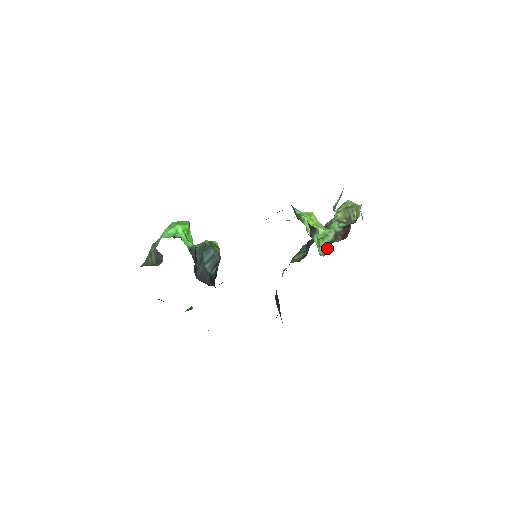
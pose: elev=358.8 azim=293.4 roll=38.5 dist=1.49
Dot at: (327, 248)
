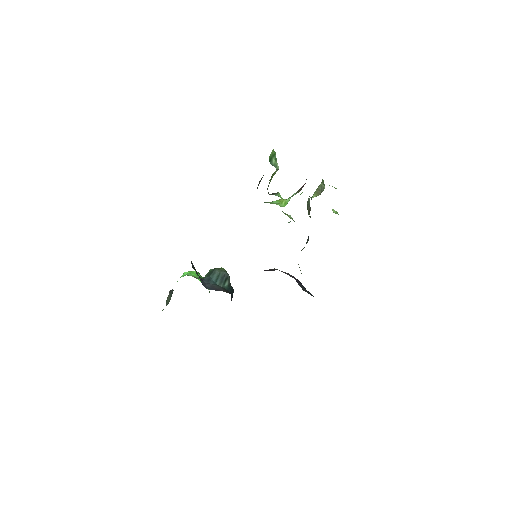
Dot at: occluded
